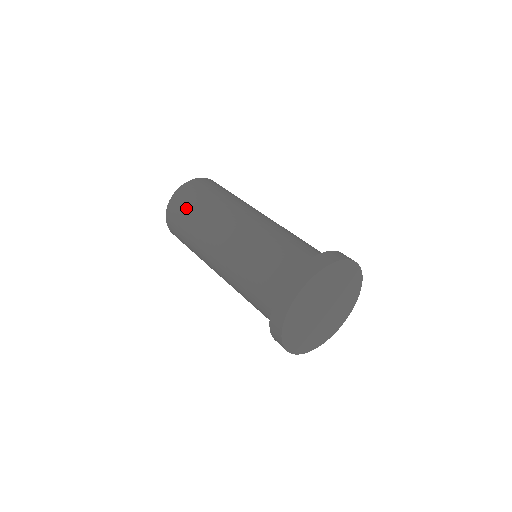
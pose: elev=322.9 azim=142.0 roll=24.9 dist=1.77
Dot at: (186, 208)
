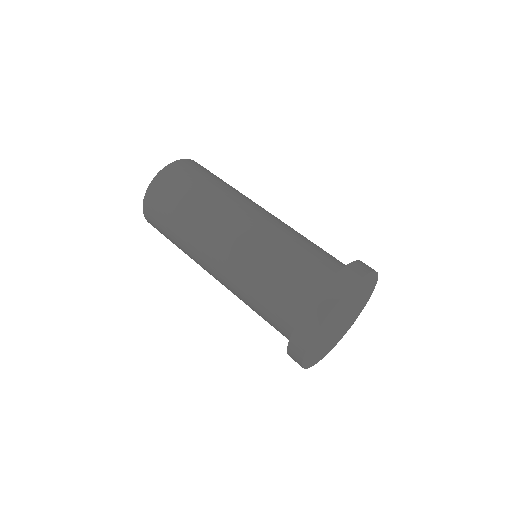
Dot at: (163, 220)
